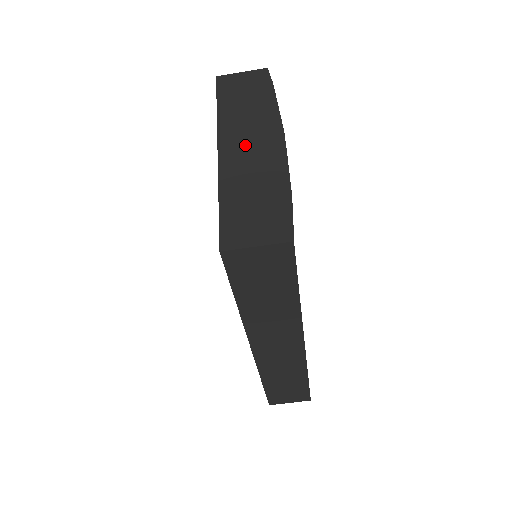
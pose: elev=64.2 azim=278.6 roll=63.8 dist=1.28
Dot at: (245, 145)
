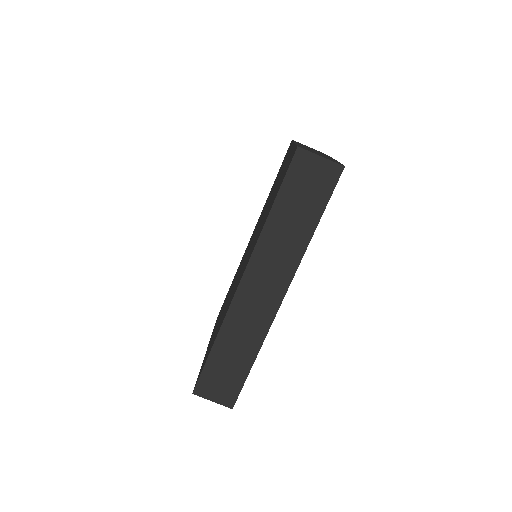
Dot at: occluded
